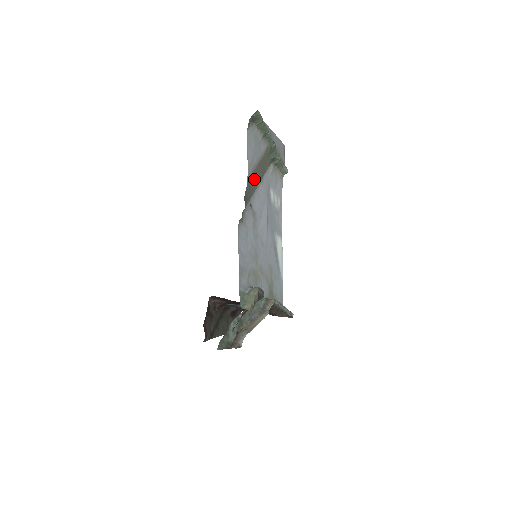
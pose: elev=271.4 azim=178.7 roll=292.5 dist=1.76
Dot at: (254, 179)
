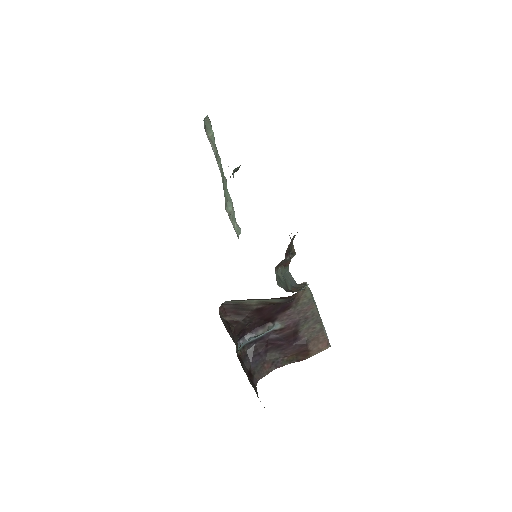
Dot at: occluded
